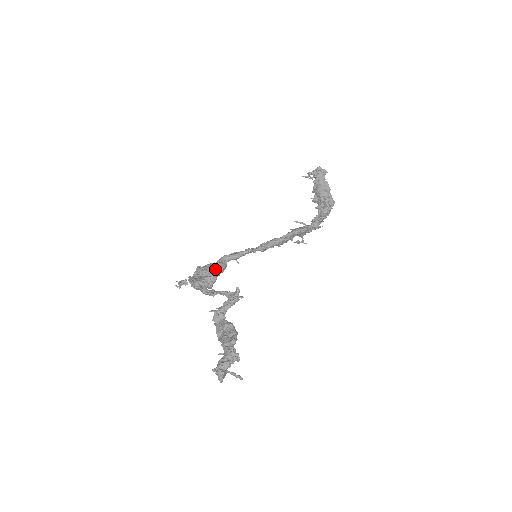
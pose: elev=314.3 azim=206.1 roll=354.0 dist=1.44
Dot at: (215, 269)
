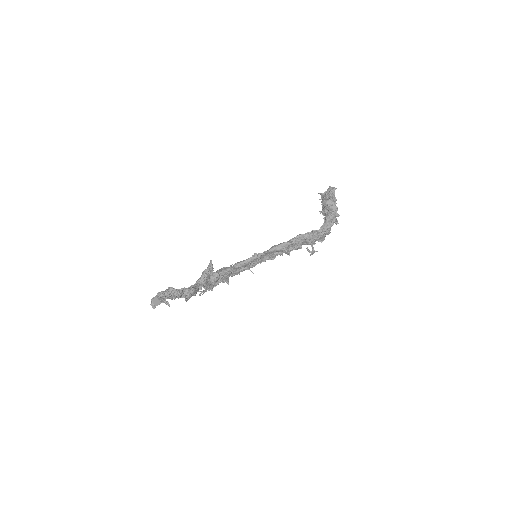
Dot at: (221, 270)
